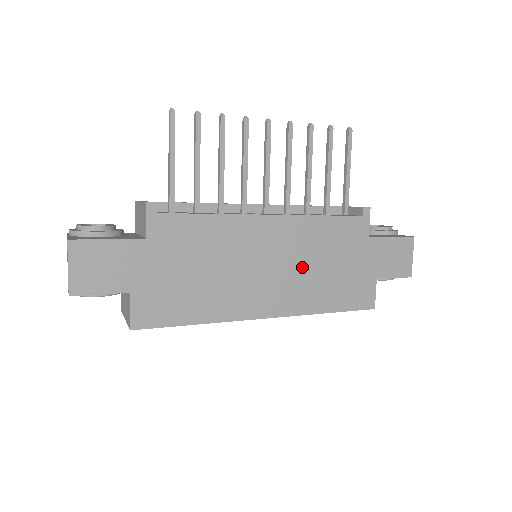
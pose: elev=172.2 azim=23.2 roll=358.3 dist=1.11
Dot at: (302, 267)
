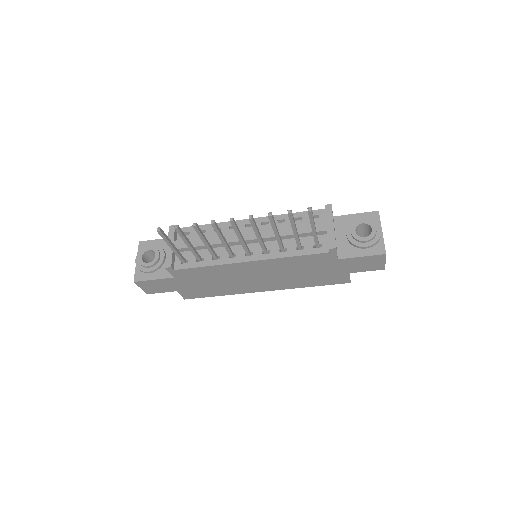
Dot at: (283, 275)
